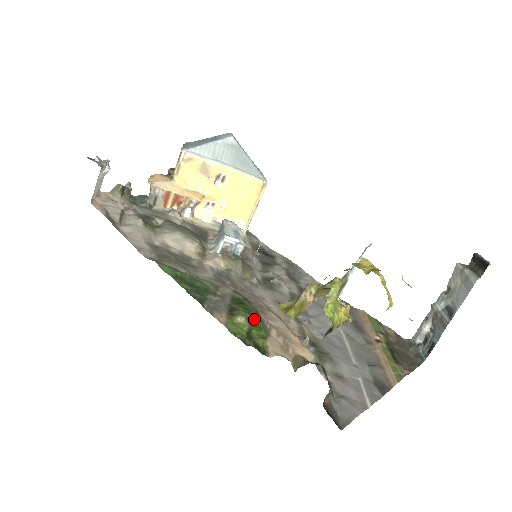
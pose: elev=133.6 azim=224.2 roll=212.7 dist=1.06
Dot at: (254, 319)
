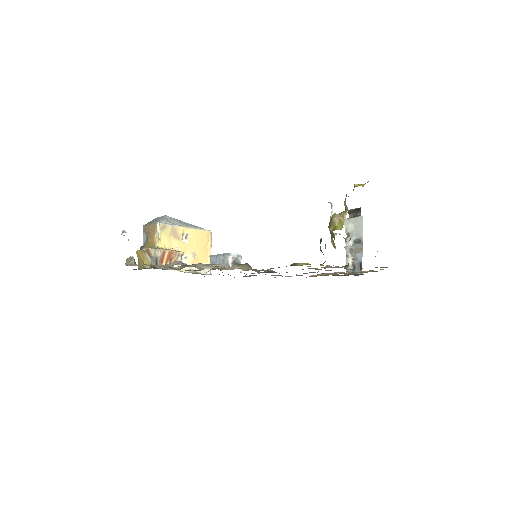
Dot at: occluded
